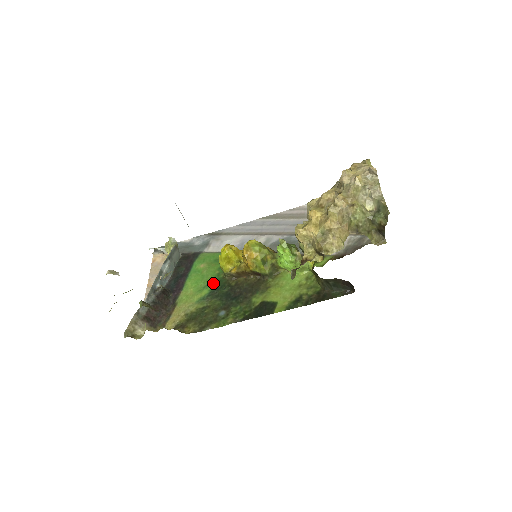
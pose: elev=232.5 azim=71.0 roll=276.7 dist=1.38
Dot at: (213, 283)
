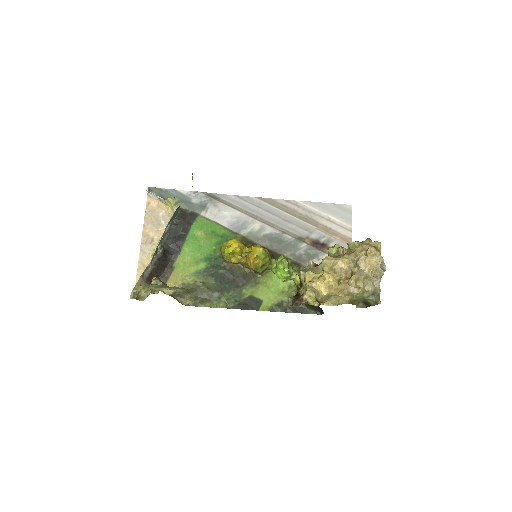
Dot at: (210, 259)
